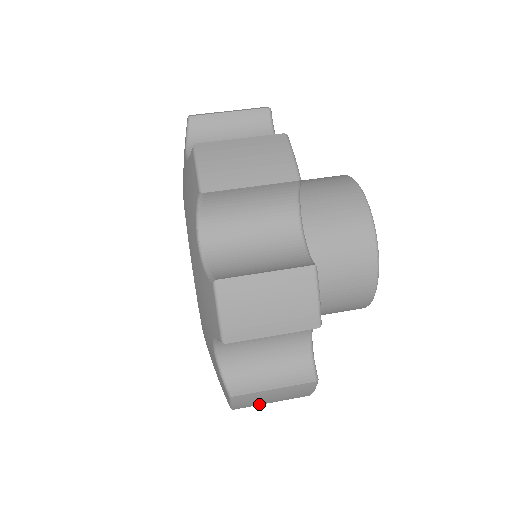
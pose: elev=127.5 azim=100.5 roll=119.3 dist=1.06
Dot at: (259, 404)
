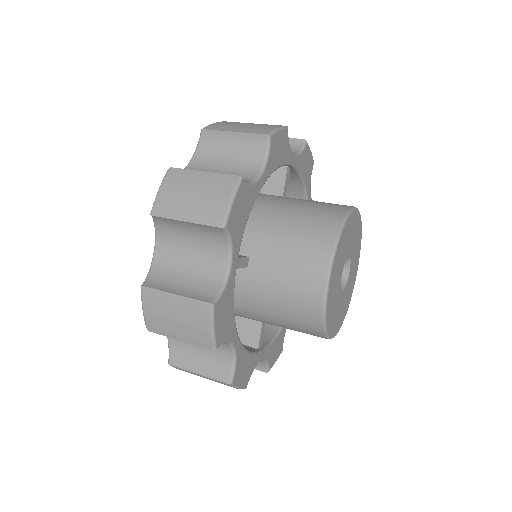
Dot at: occluded
